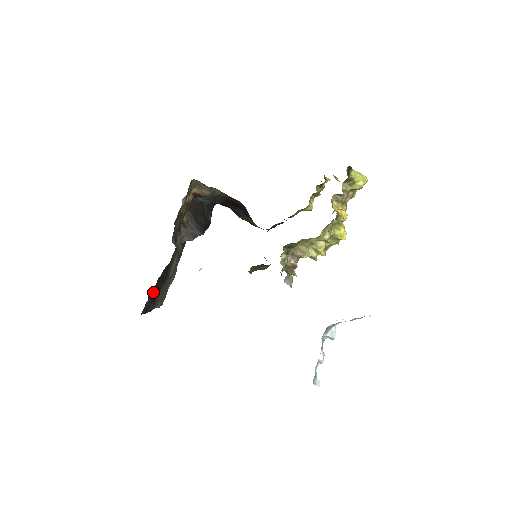
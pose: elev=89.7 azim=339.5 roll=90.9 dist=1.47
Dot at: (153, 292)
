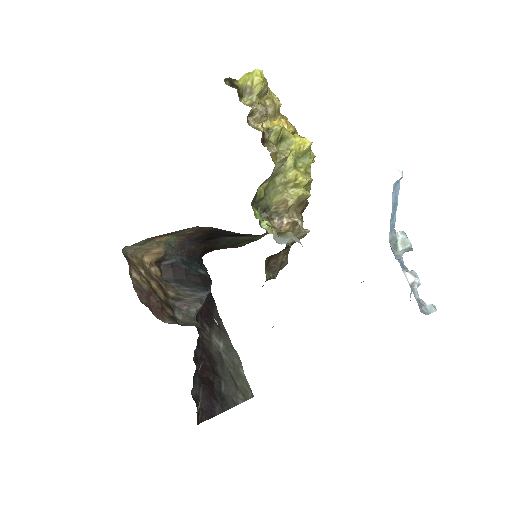
Dot at: (201, 389)
